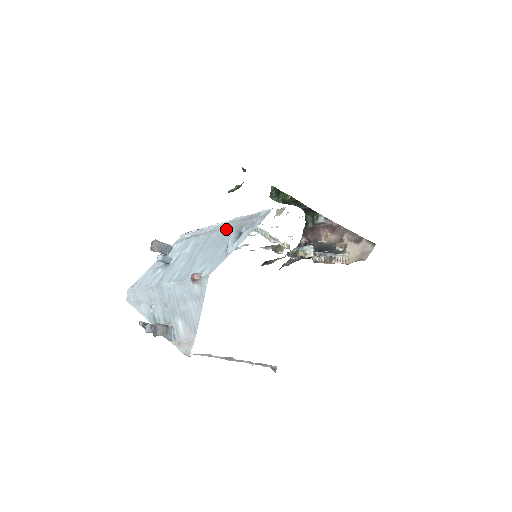
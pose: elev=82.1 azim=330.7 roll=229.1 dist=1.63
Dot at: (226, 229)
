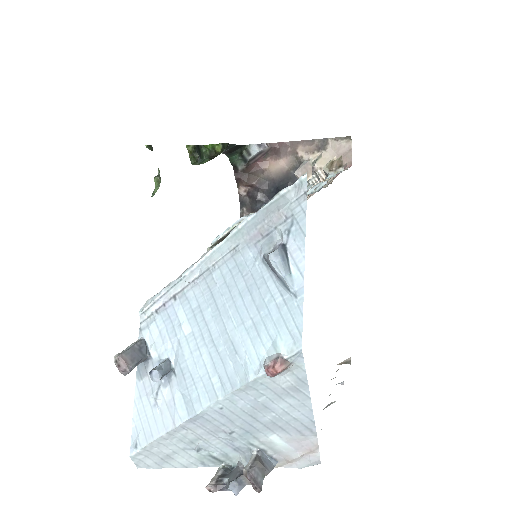
Dot at: (236, 256)
